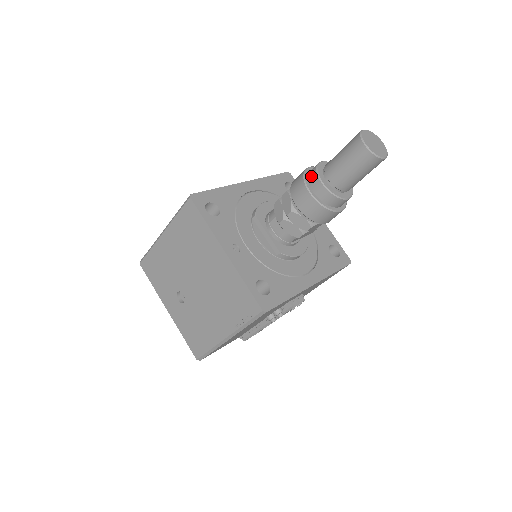
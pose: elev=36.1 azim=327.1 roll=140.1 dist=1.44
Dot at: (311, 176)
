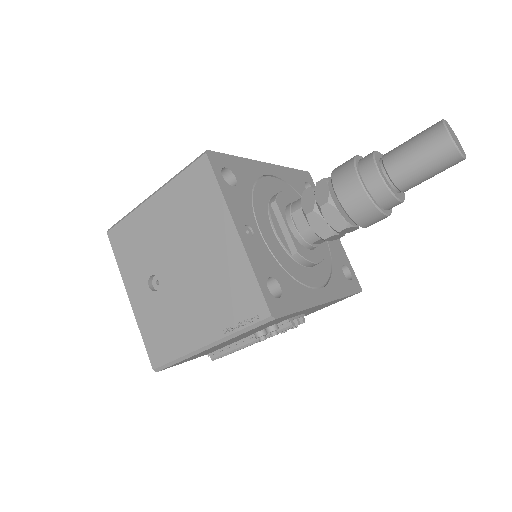
Dot at: (364, 163)
